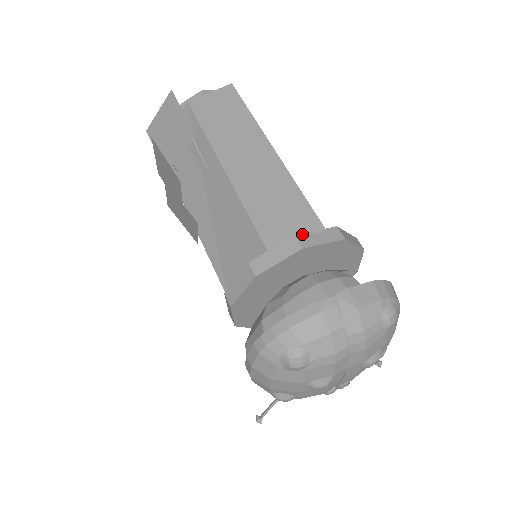
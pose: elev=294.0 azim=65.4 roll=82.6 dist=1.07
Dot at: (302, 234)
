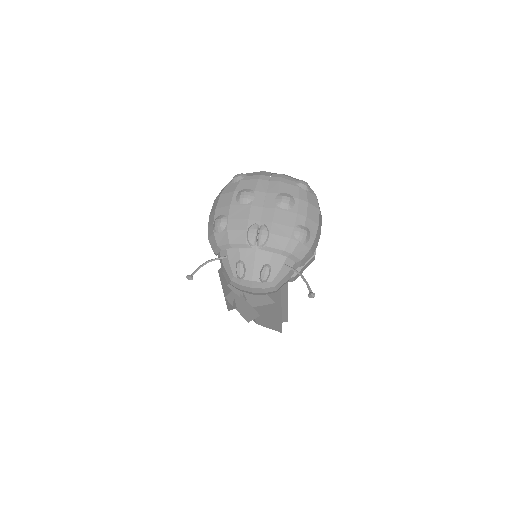
Dot at: occluded
